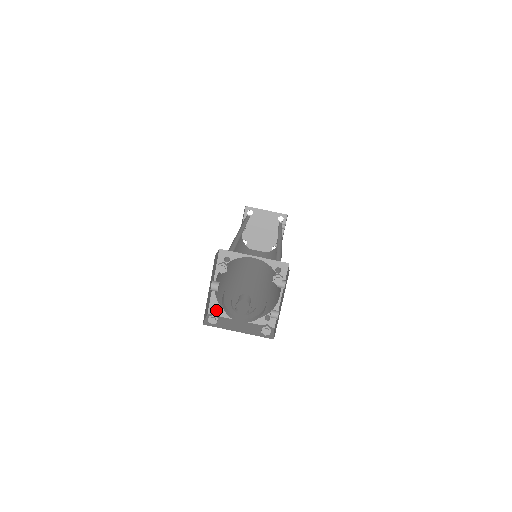
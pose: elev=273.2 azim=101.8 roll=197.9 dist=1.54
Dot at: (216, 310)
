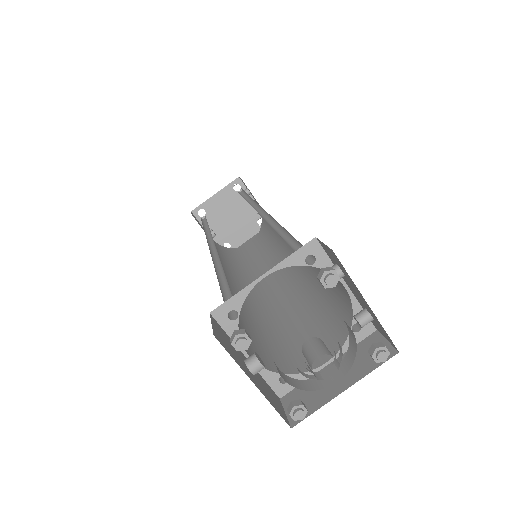
Dot at: (285, 384)
